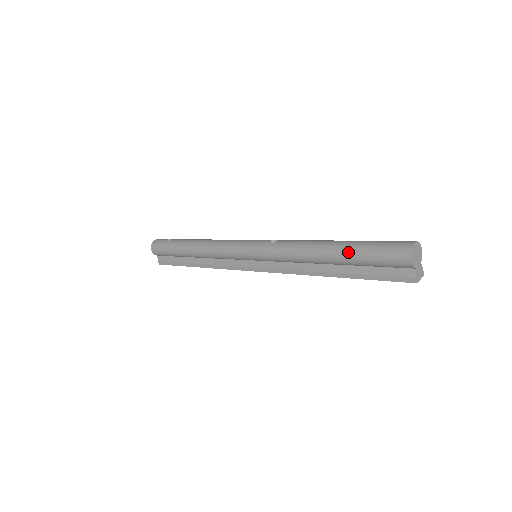
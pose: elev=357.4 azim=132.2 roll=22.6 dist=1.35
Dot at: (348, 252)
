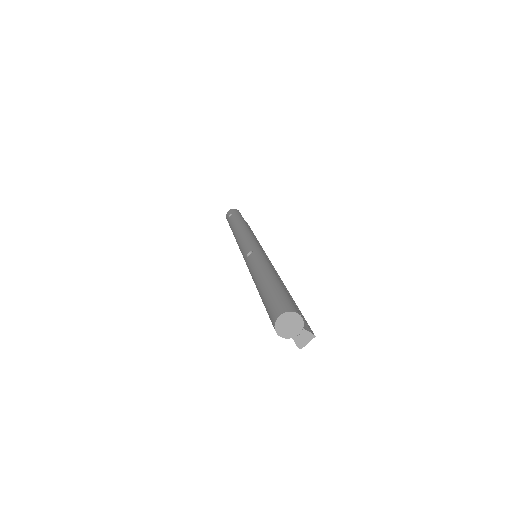
Dot at: occluded
